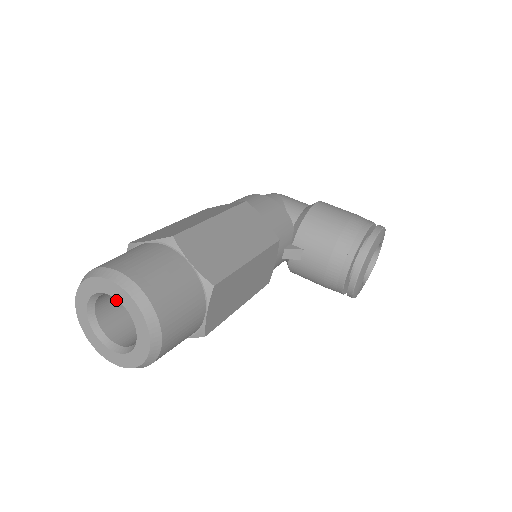
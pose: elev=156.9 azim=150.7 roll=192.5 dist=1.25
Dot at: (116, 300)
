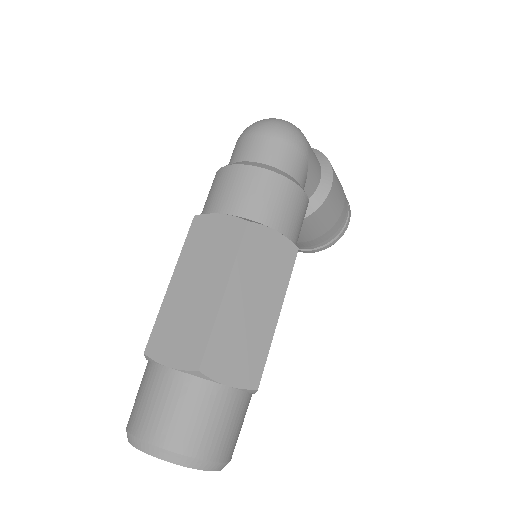
Dot at: occluded
